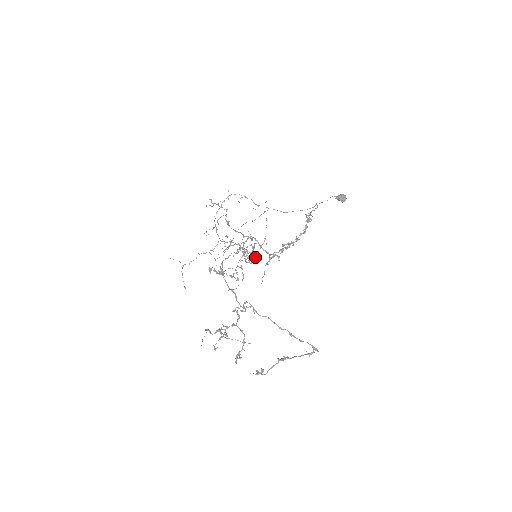
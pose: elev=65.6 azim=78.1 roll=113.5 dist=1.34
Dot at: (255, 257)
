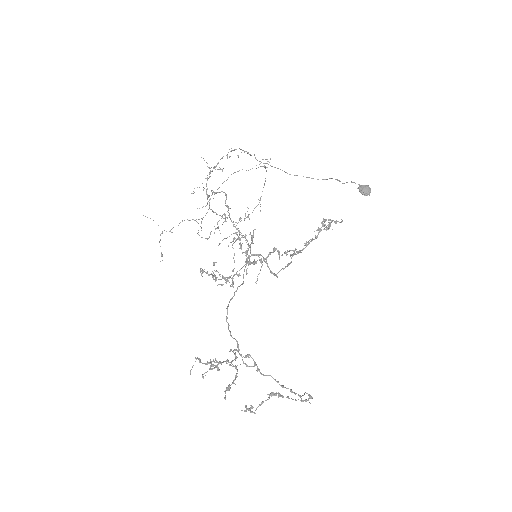
Dot at: (256, 262)
